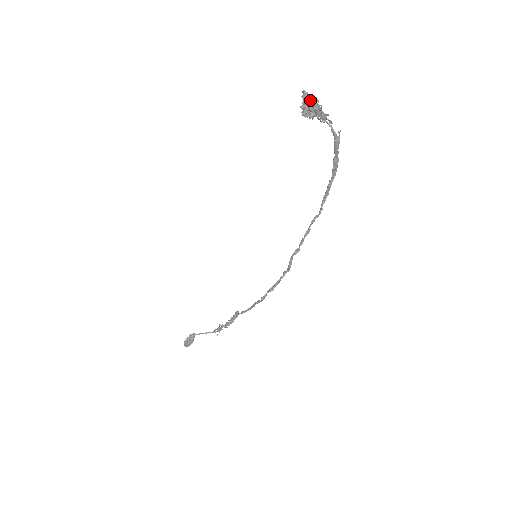
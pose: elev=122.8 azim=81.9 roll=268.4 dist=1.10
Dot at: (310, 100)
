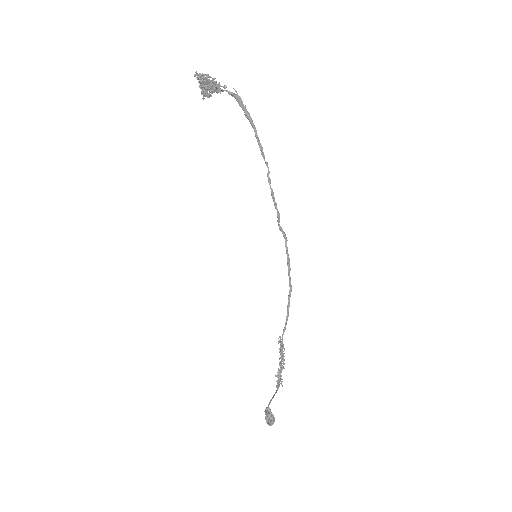
Dot at: (203, 78)
